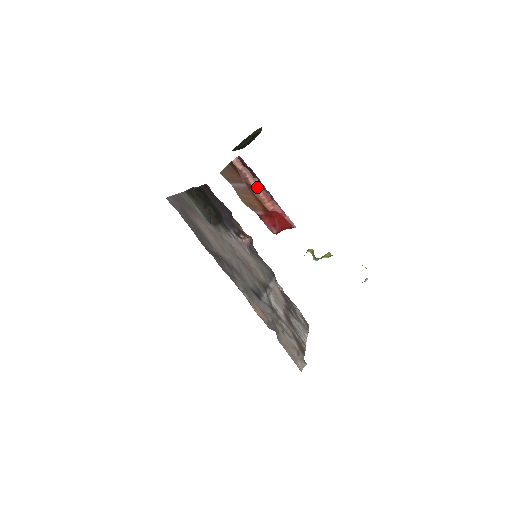
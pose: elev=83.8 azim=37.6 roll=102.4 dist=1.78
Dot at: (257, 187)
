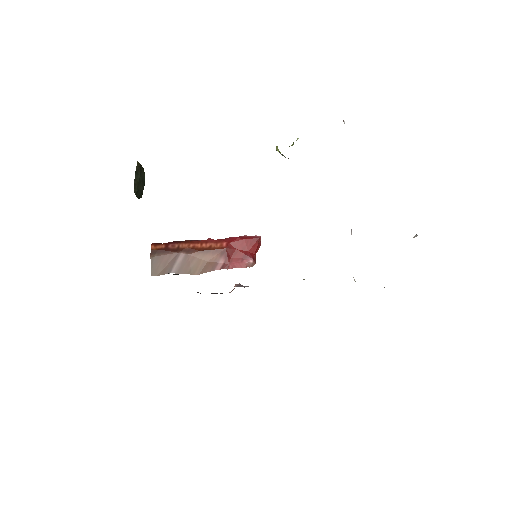
Dot at: (194, 245)
